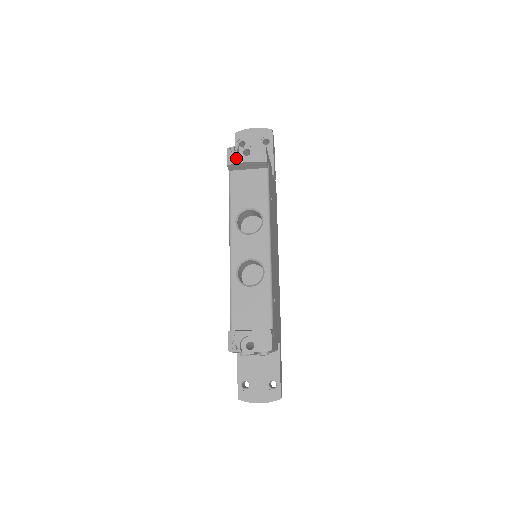
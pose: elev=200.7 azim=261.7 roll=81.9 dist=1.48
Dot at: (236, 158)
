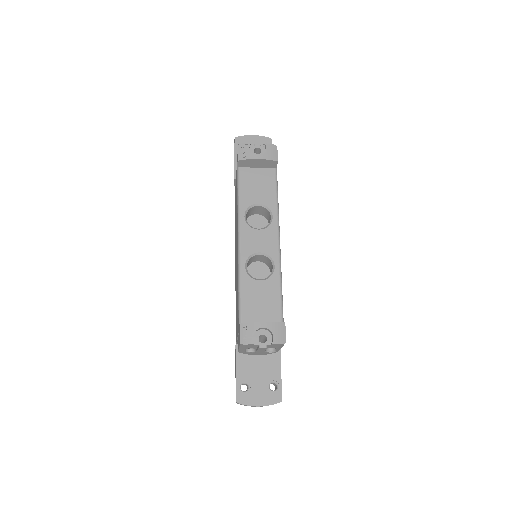
Dot at: (248, 154)
